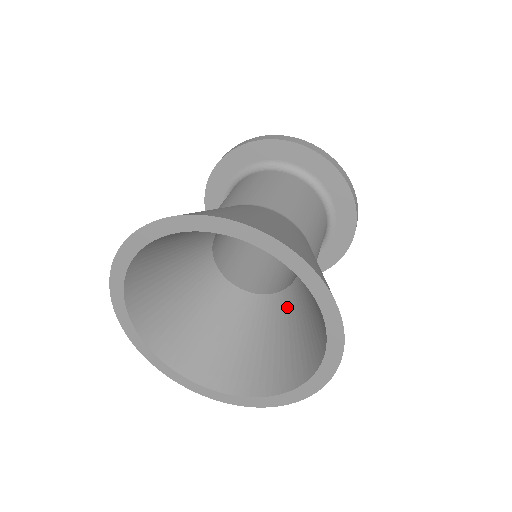
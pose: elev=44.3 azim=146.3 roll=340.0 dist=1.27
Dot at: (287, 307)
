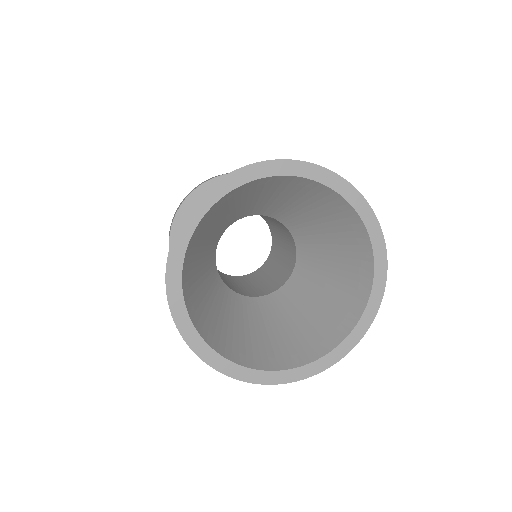
Dot at: (310, 261)
